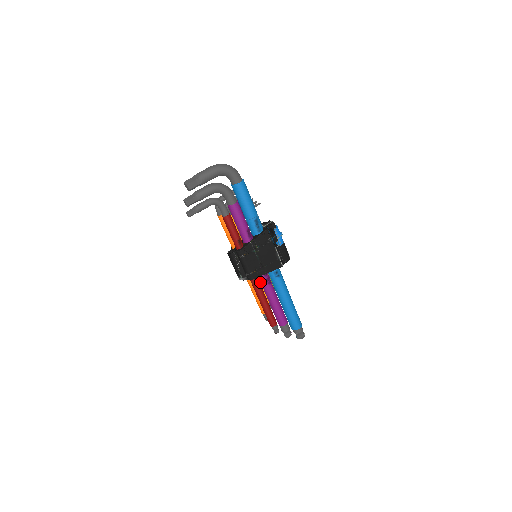
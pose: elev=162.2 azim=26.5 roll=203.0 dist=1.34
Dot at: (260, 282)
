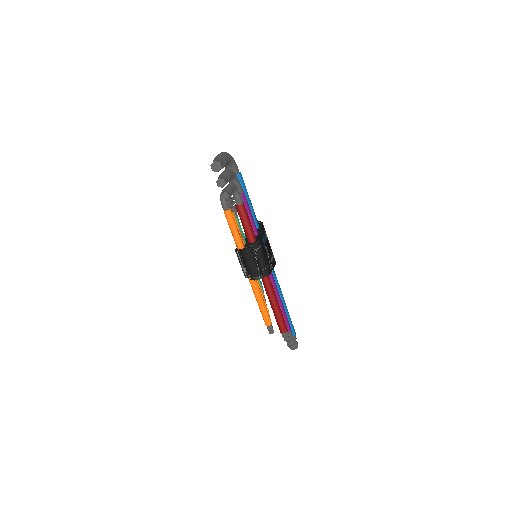
Dot at: (260, 288)
